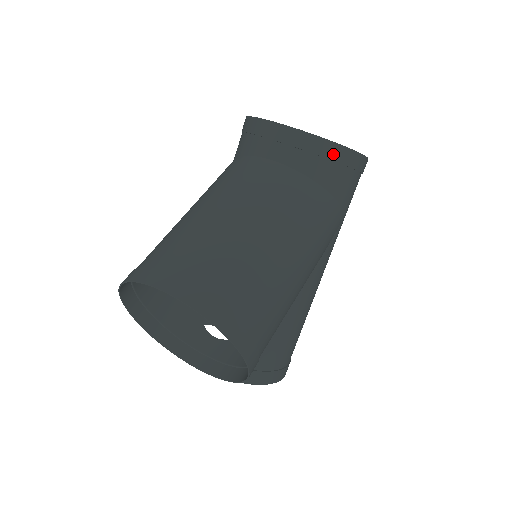
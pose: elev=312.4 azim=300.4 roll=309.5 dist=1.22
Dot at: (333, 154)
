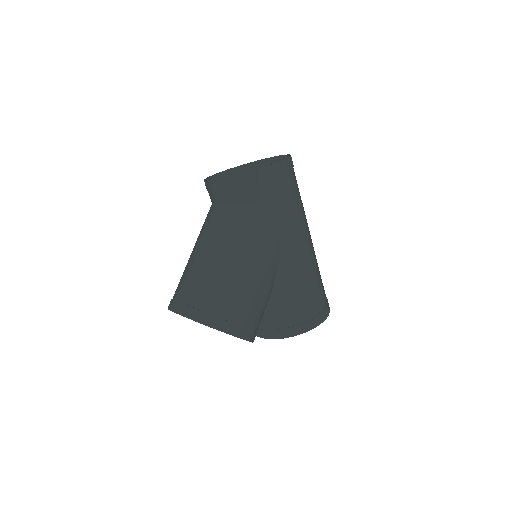
Dot at: (239, 182)
